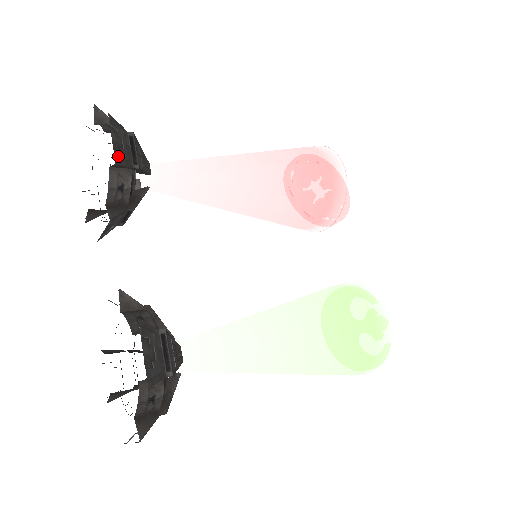
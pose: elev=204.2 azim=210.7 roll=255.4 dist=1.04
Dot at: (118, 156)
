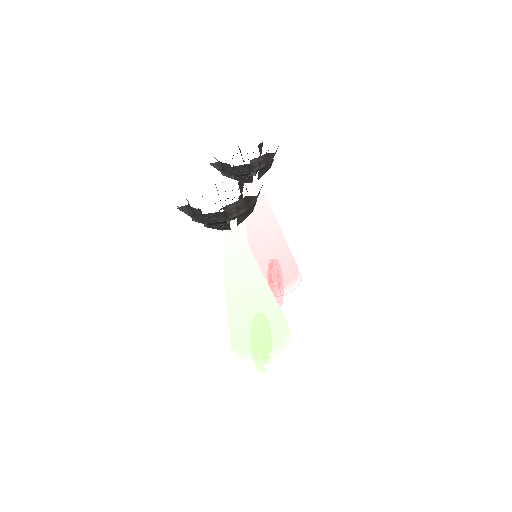
Dot at: occluded
